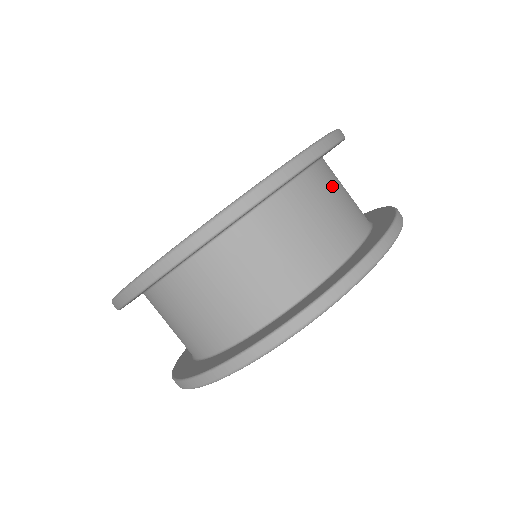
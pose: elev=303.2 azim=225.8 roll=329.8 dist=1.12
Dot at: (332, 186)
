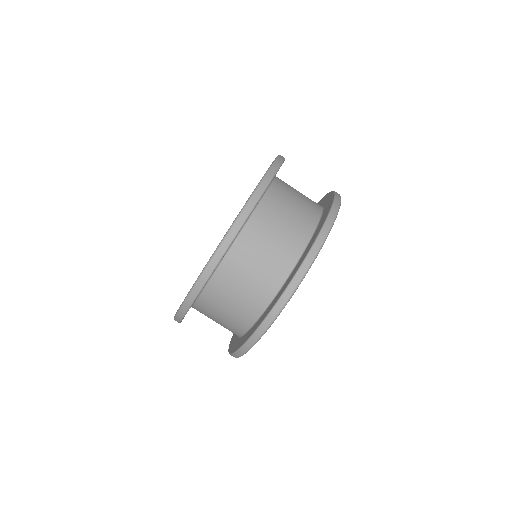
Dot at: occluded
